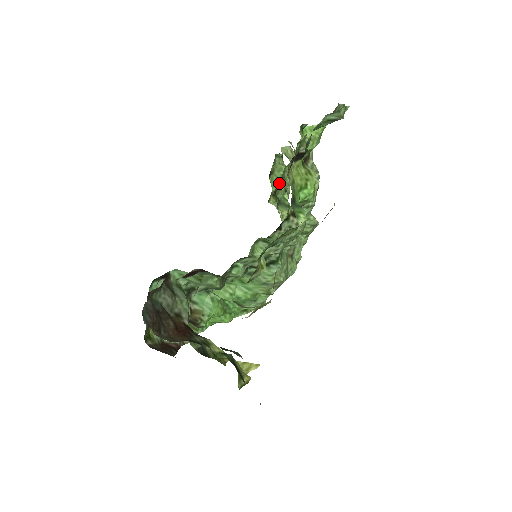
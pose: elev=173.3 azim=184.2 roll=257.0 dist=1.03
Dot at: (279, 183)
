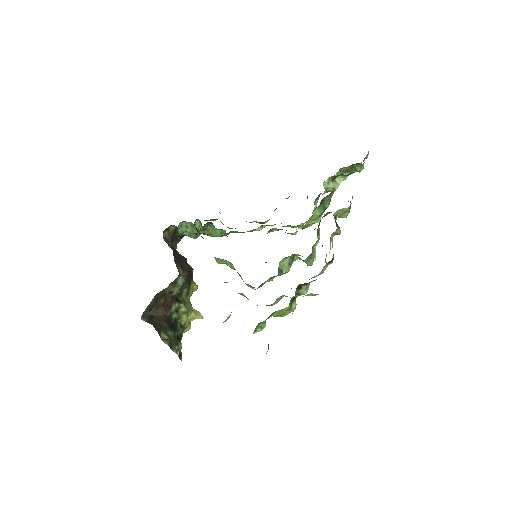
Dot at: (347, 171)
